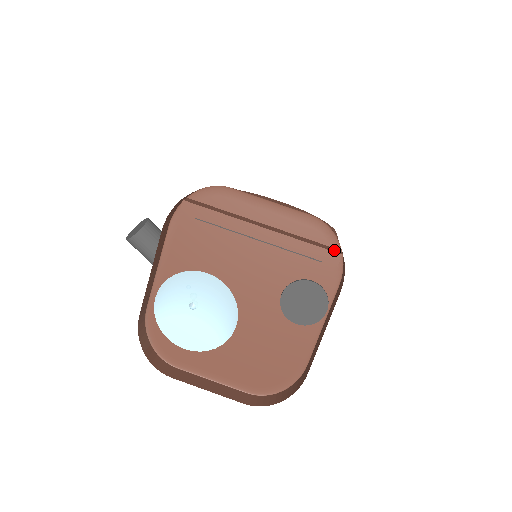
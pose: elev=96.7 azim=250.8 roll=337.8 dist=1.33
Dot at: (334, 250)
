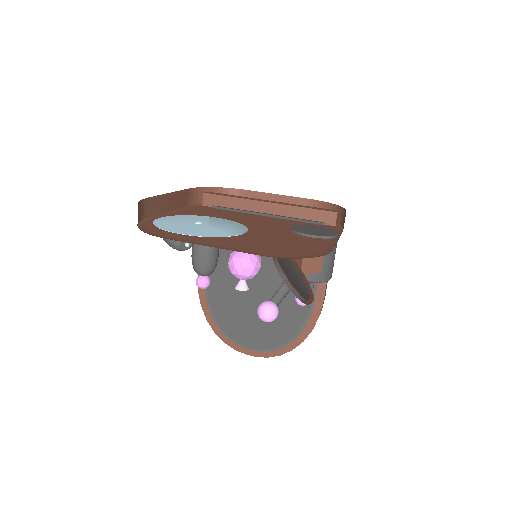
Dot at: occluded
